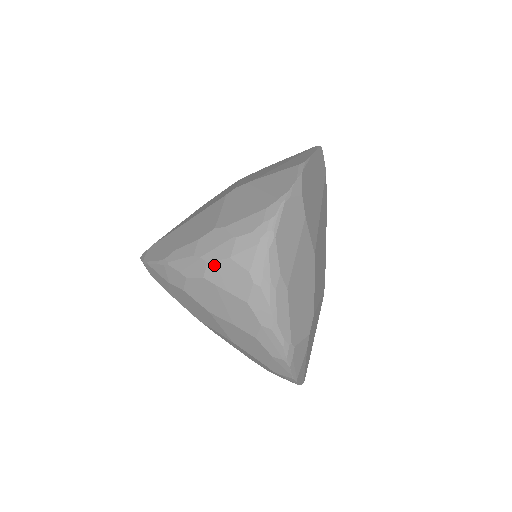
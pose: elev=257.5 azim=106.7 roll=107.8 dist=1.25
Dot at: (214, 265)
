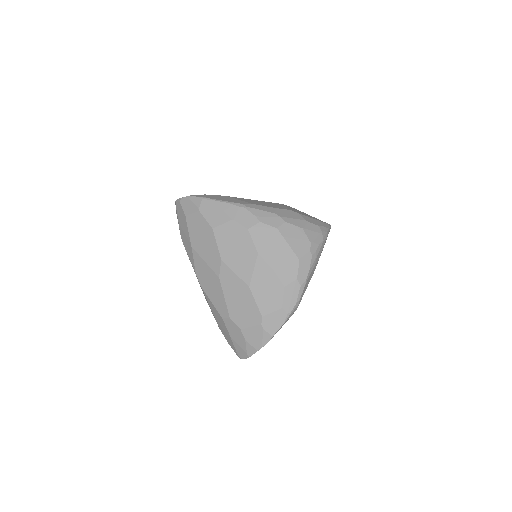
Dot at: (289, 226)
